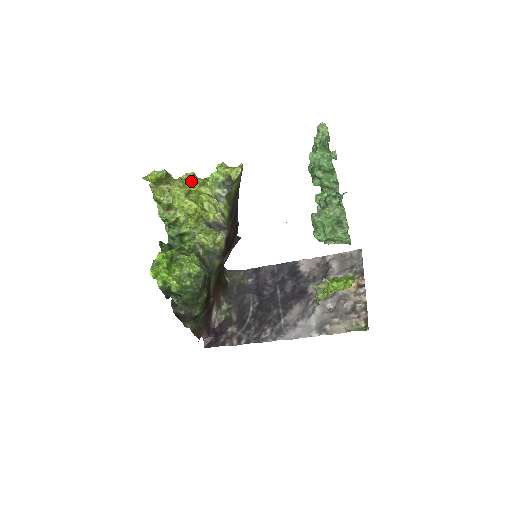
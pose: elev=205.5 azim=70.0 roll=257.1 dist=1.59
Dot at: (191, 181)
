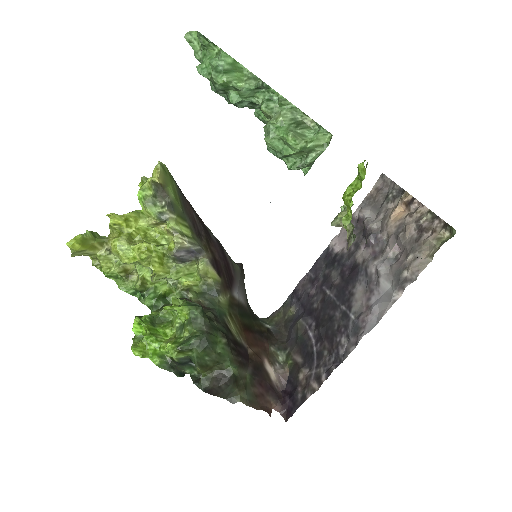
Dot at: (122, 222)
